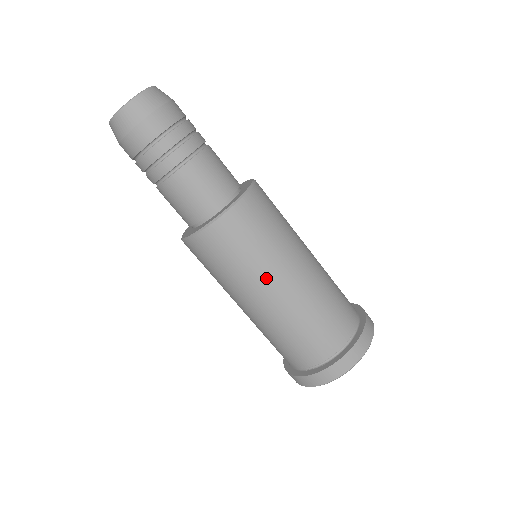
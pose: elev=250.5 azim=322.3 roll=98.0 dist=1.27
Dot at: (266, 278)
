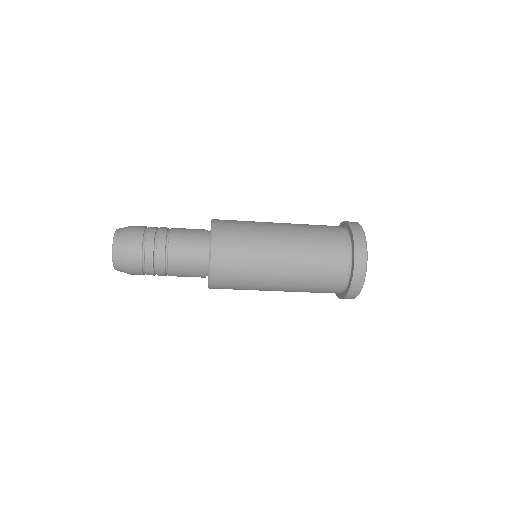
Dot at: occluded
